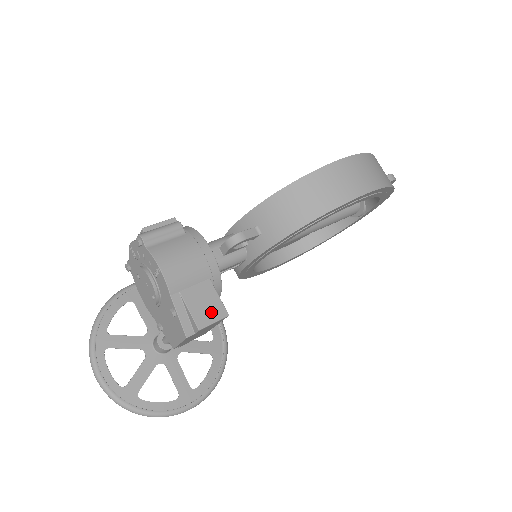
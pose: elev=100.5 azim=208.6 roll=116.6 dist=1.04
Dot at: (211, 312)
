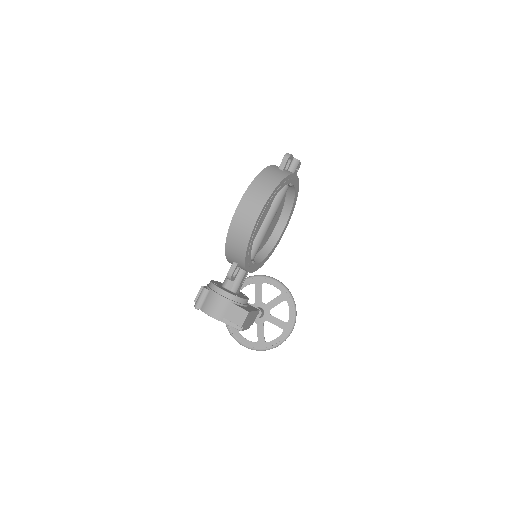
Dot at: (241, 316)
